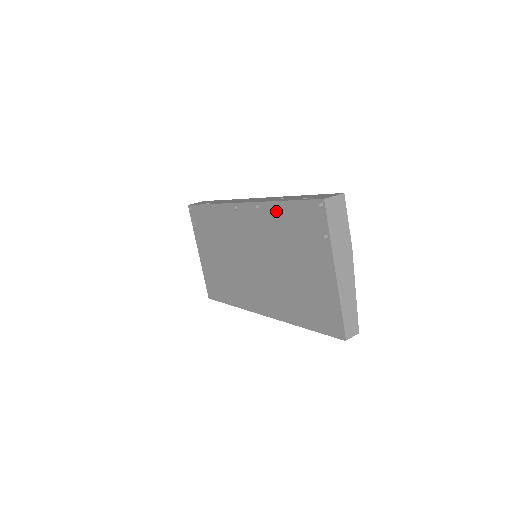
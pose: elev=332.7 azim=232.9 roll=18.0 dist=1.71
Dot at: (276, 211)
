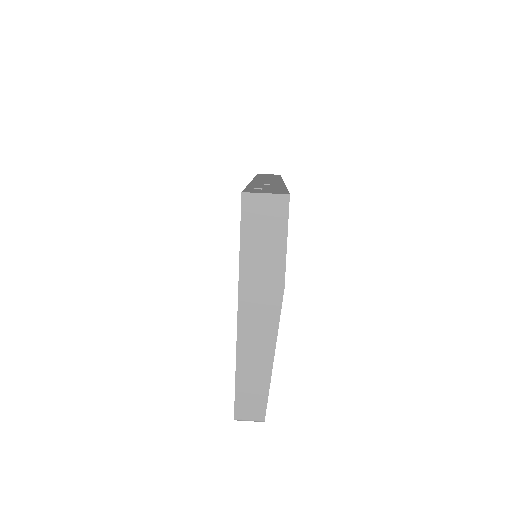
Dot at: occluded
